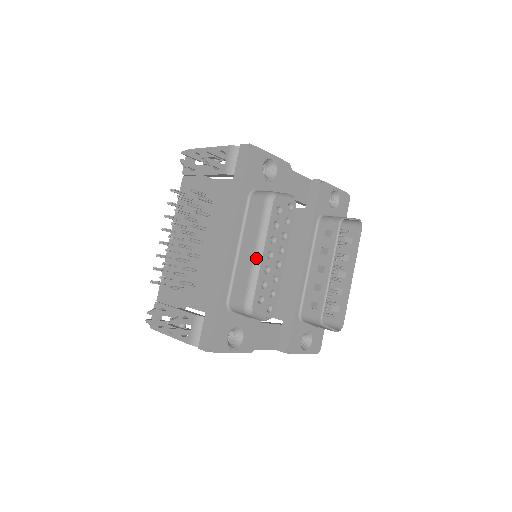
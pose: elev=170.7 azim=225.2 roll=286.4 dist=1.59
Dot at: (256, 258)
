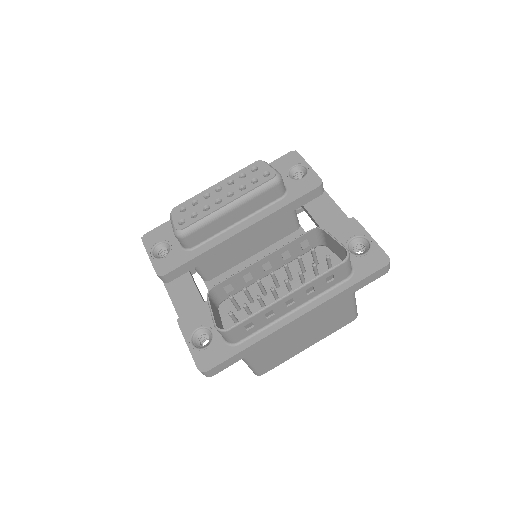
Dot at: occluded
